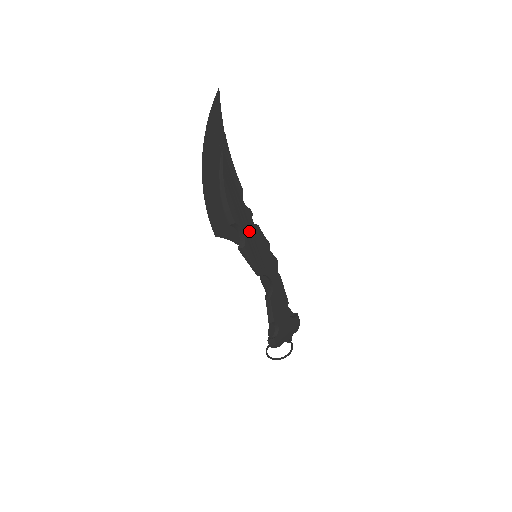
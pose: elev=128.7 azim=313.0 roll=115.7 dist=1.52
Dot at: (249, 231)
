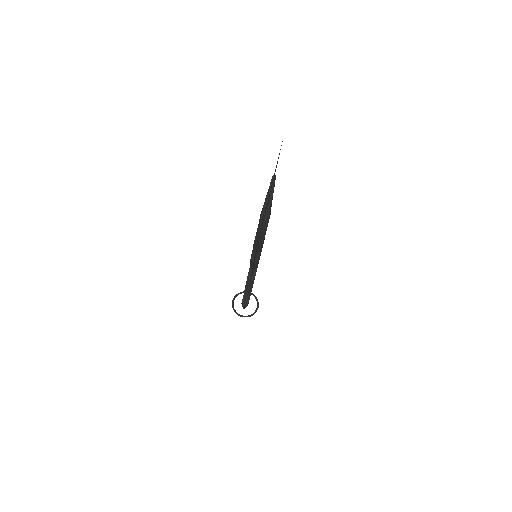
Dot at: occluded
